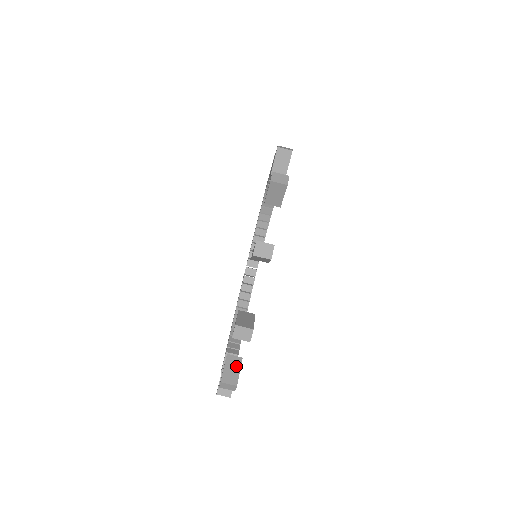
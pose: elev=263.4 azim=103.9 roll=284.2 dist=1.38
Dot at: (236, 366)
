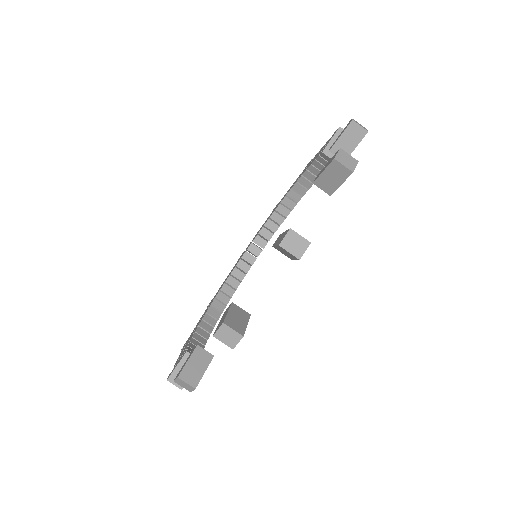
Dot at: (243, 318)
